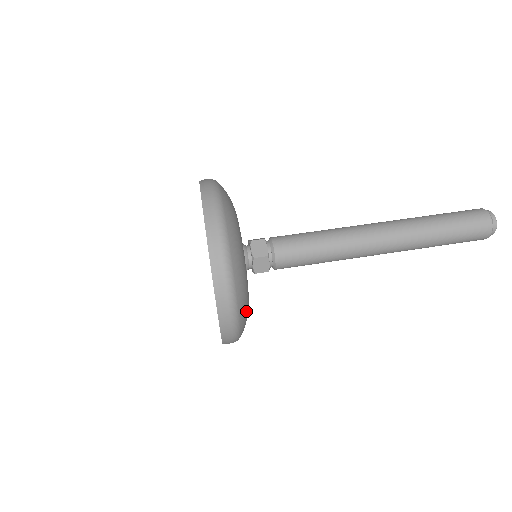
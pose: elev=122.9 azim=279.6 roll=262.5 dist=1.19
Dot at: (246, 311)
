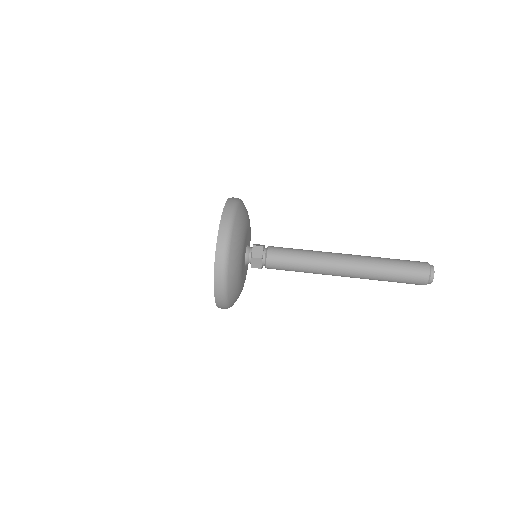
Dot at: (236, 290)
